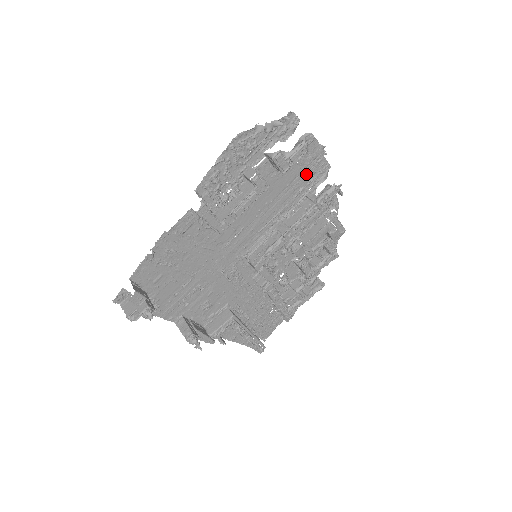
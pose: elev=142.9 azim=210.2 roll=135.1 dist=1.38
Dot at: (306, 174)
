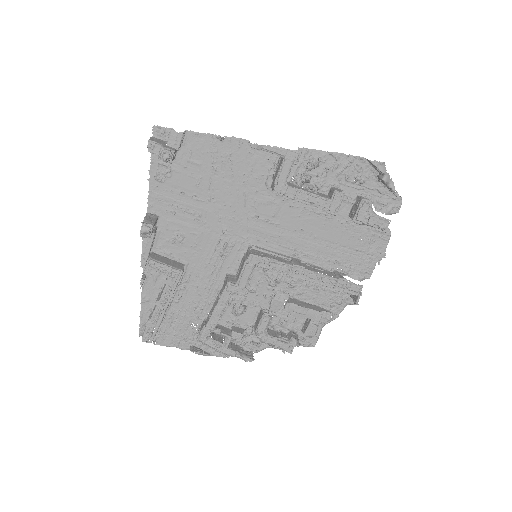
Dot at: (354, 256)
